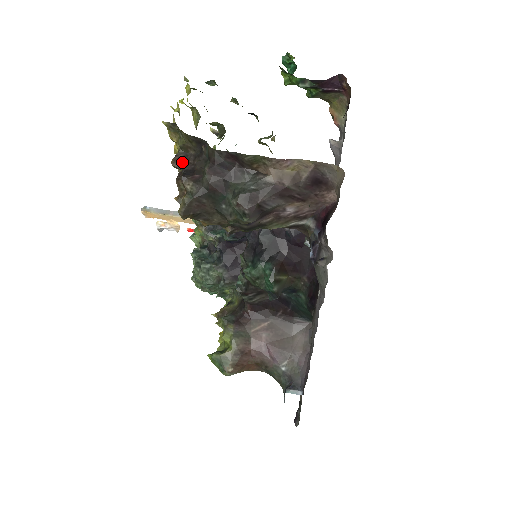
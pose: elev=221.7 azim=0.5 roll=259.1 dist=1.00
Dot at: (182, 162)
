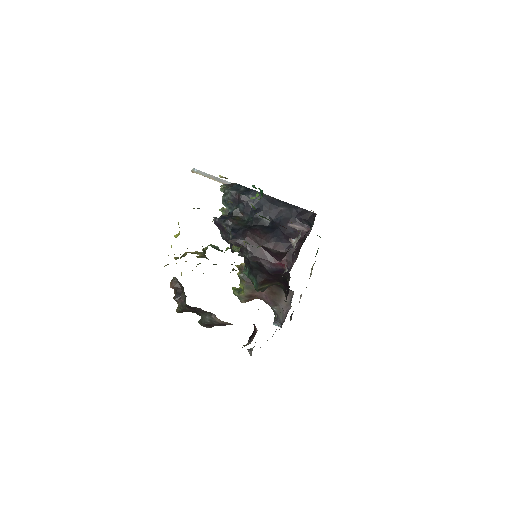
Dot at: (175, 287)
